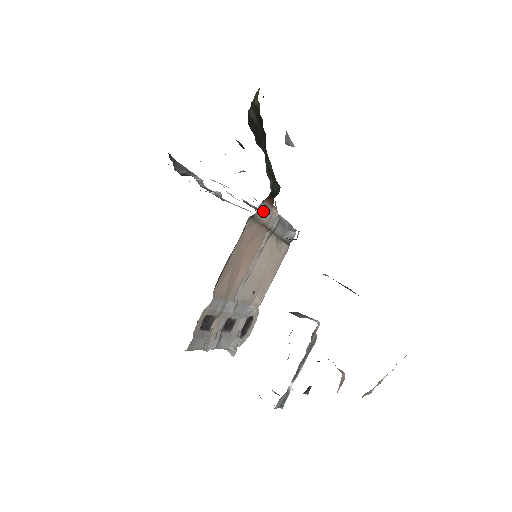
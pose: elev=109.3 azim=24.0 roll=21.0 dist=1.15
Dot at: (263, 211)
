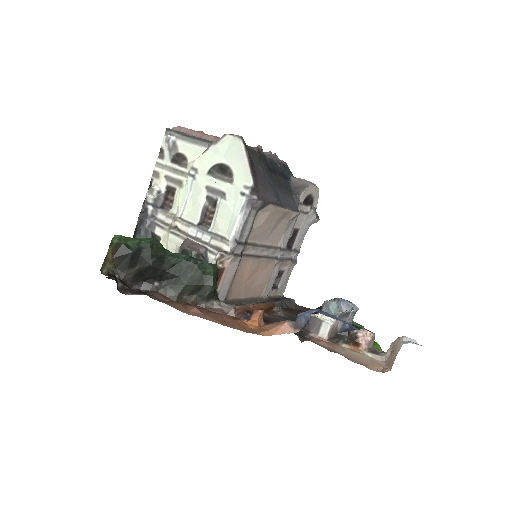
Dot at: (225, 286)
